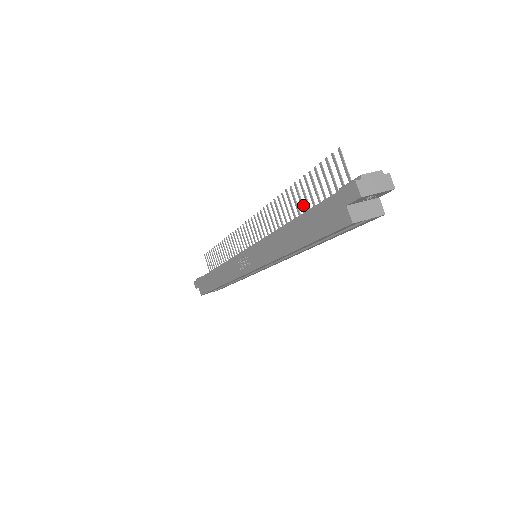
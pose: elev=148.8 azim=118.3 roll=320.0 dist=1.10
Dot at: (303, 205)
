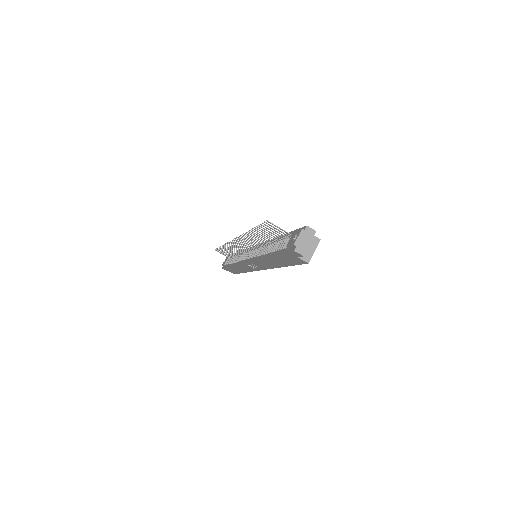
Dot at: (266, 238)
